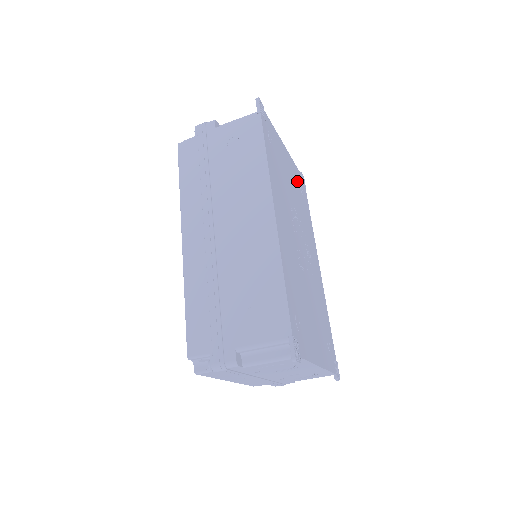
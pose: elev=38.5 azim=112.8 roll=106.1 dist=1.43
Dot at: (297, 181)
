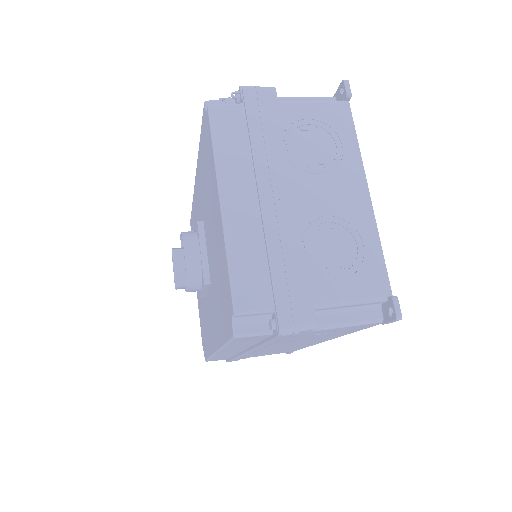
Dot at: occluded
